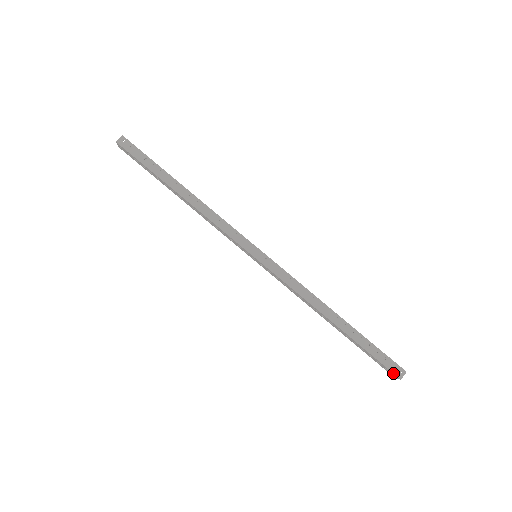
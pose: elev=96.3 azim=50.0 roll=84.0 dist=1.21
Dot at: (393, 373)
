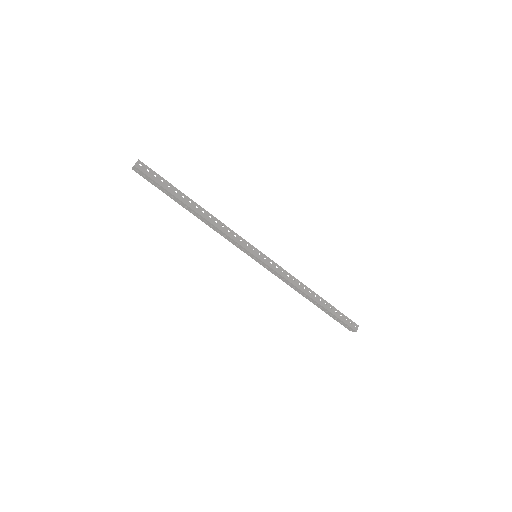
Dot at: (352, 328)
